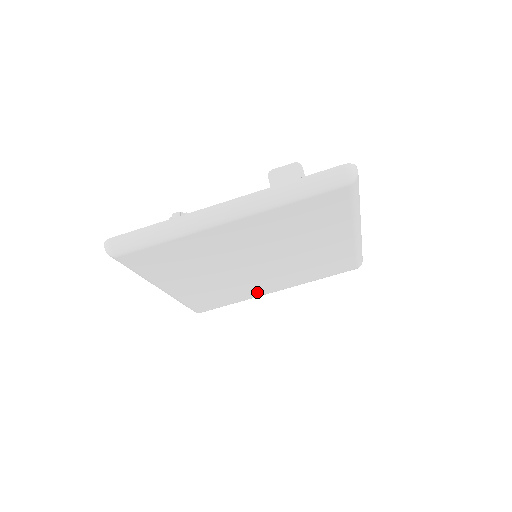
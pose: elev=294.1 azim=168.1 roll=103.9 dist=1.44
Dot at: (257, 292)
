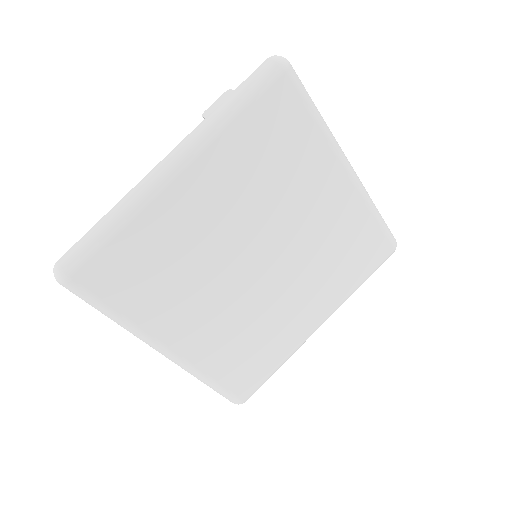
Dot at: (295, 332)
